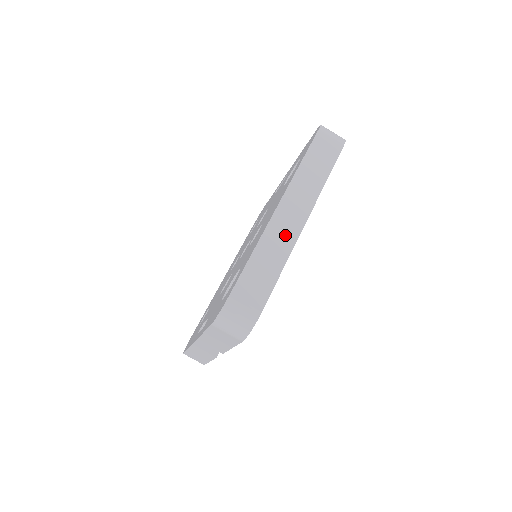
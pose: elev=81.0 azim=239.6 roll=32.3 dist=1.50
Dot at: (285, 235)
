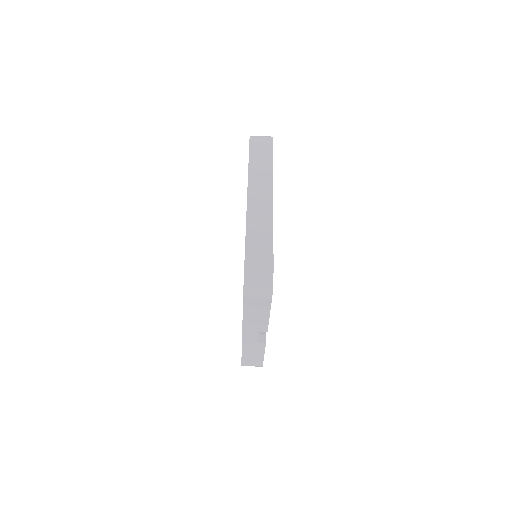
Dot at: (263, 213)
